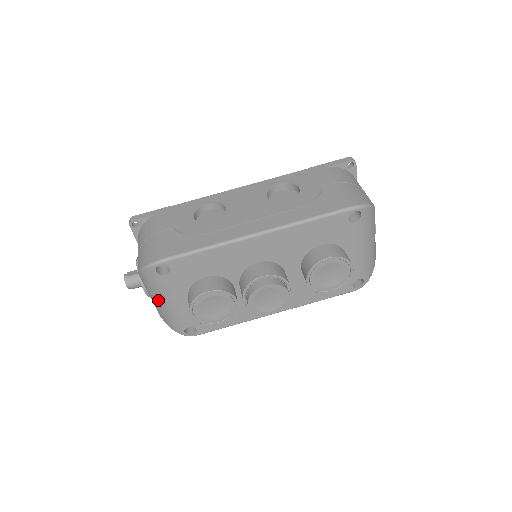
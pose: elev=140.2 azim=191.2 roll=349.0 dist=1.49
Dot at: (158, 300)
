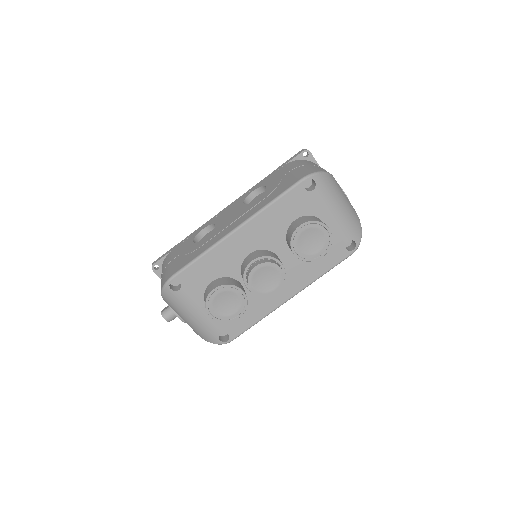
Dot at: (186, 317)
